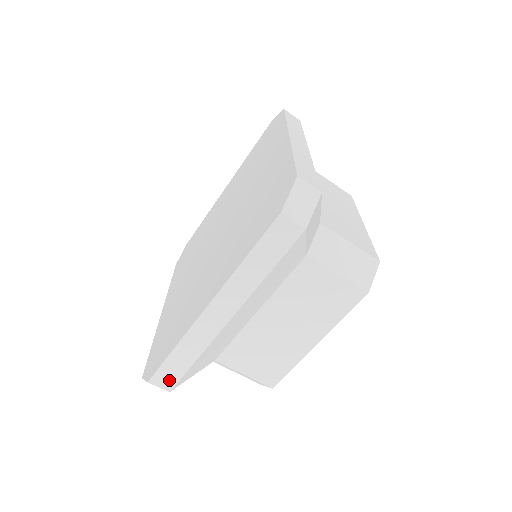
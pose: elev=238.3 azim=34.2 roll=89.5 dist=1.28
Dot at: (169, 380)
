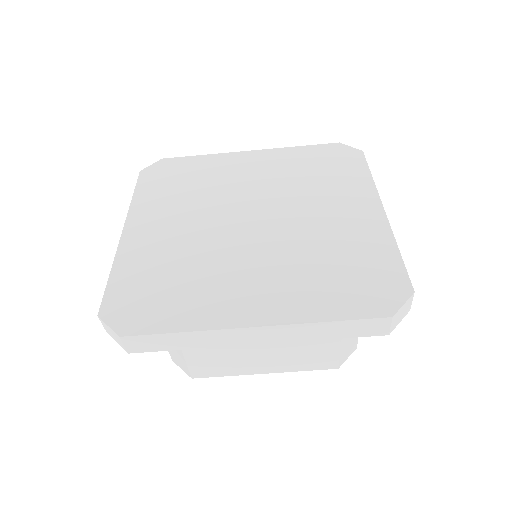
Dot at: (142, 346)
